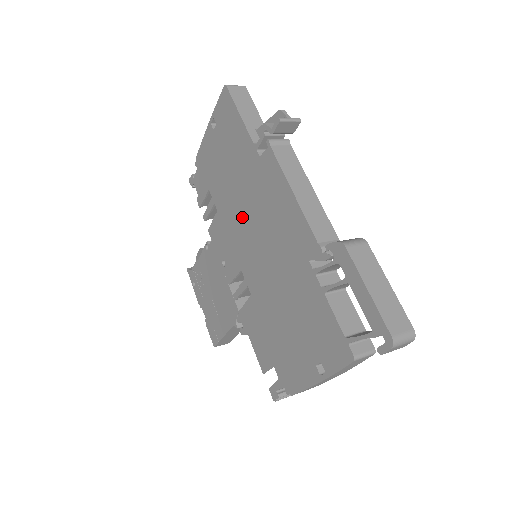
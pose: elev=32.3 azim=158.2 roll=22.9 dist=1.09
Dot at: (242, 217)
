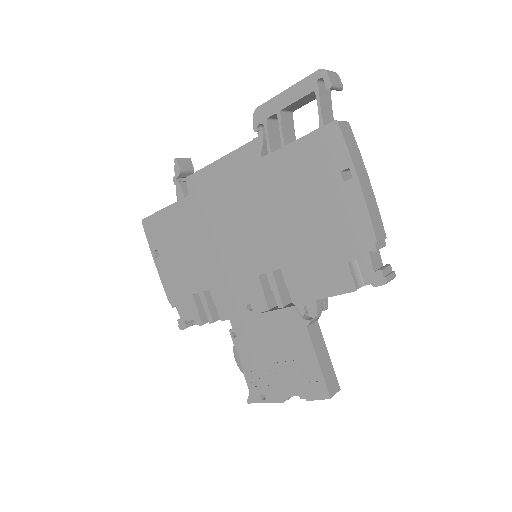
Dot at: (220, 247)
